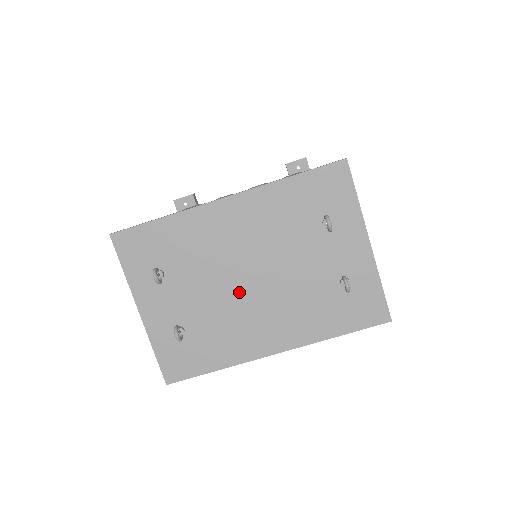
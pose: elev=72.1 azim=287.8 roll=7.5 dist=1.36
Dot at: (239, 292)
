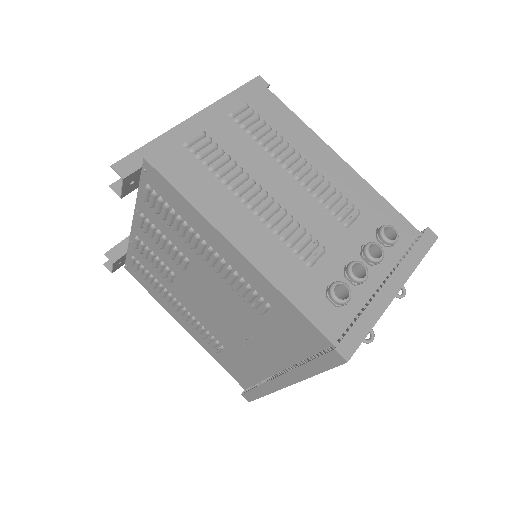
Dot at: occluded
